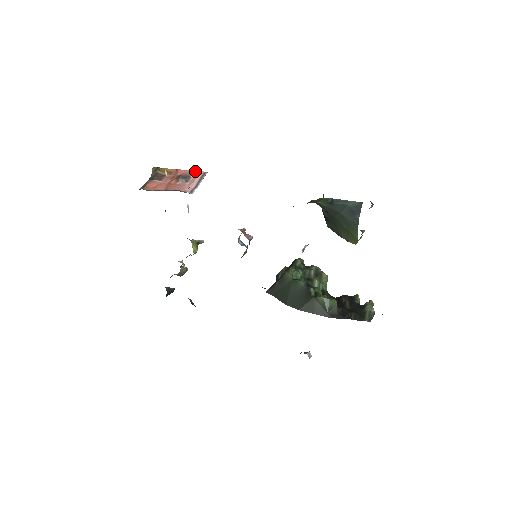
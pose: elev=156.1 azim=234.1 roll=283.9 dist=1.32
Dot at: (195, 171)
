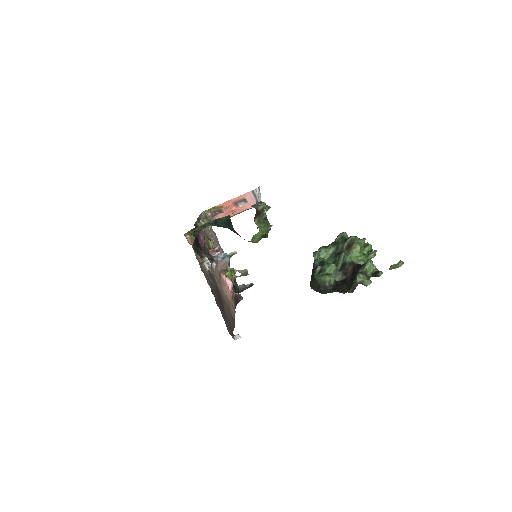
Dot at: (244, 194)
